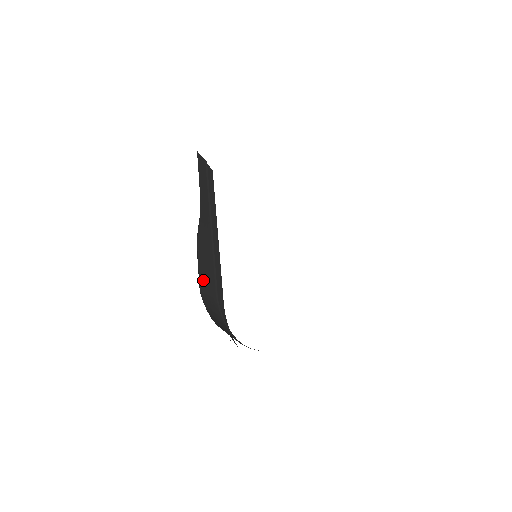
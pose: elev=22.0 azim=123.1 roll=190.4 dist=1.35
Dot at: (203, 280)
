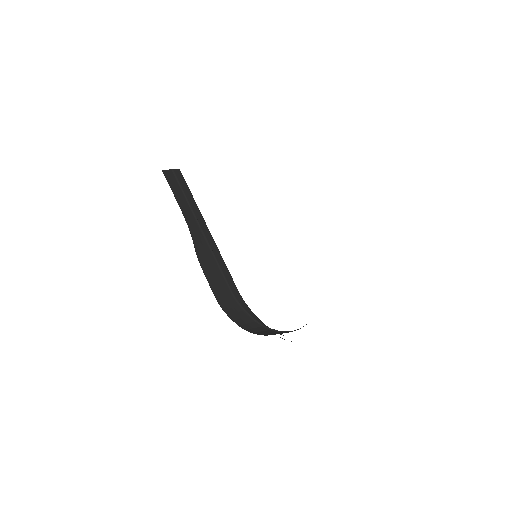
Dot at: (217, 291)
